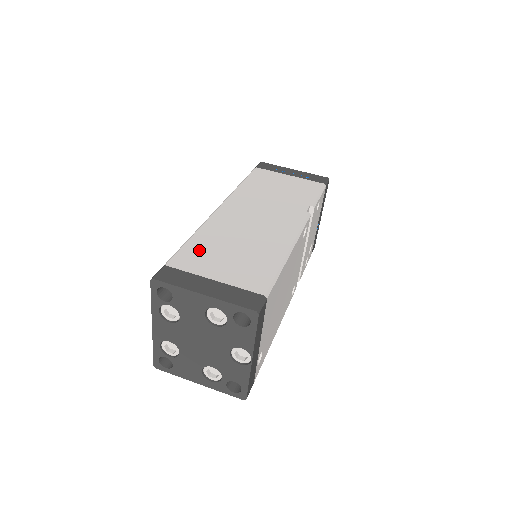
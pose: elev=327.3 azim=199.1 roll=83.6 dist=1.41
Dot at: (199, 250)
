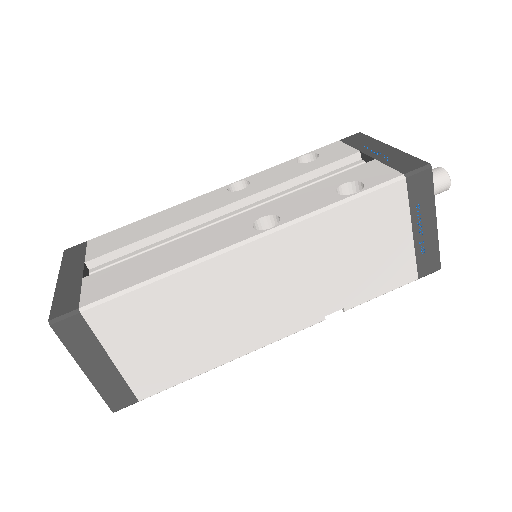
Dot at: (140, 311)
